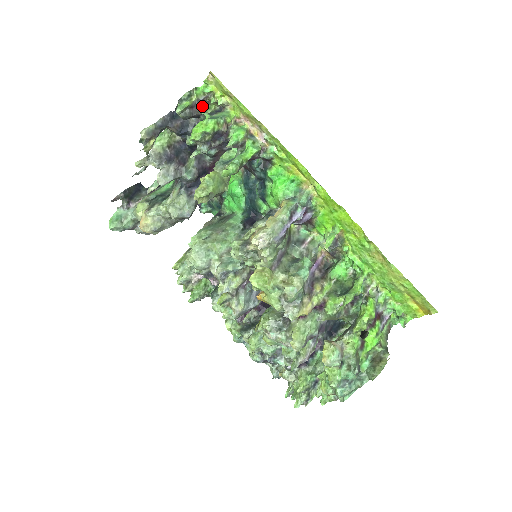
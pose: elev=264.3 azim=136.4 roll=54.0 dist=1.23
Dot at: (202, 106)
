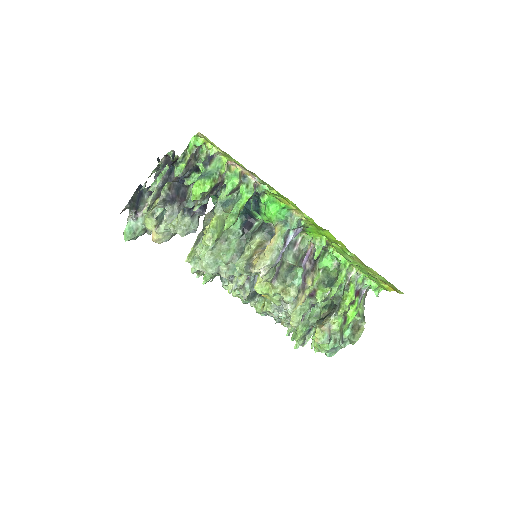
Dot at: (195, 155)
